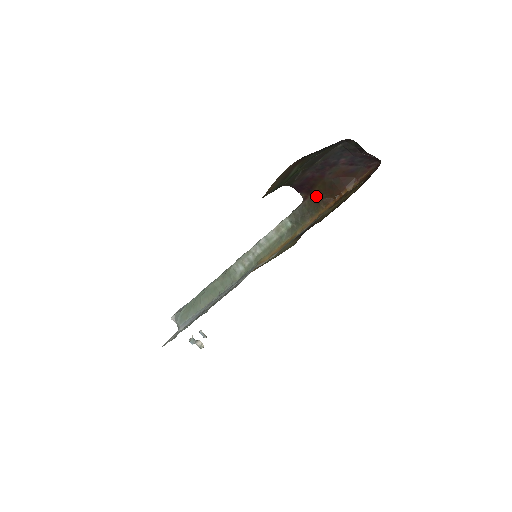
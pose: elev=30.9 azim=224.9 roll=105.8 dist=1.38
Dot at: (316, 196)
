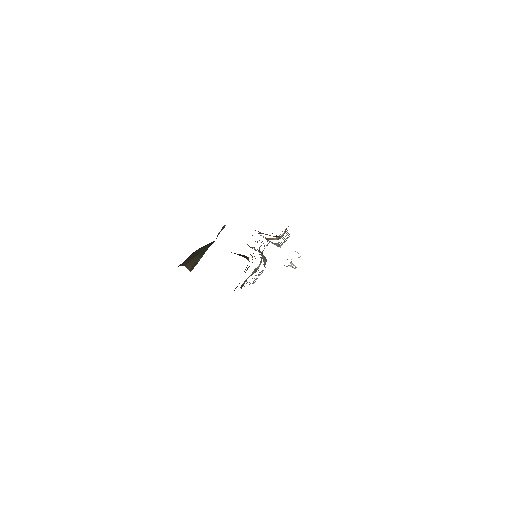
Dot at: occluded
